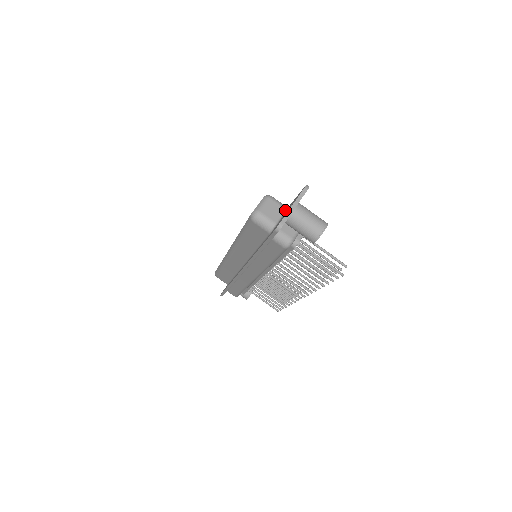
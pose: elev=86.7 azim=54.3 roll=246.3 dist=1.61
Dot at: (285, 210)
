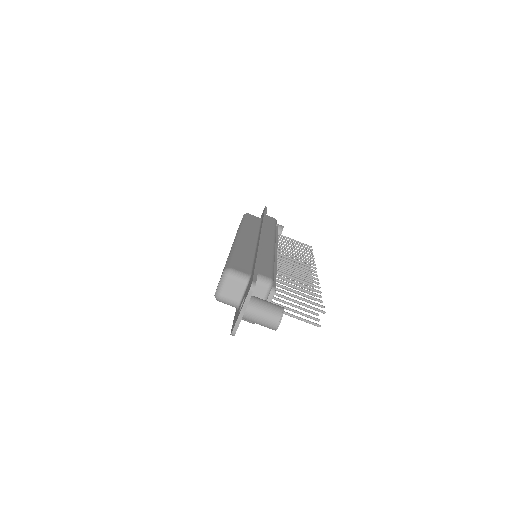
Dot at: (246, 285)
